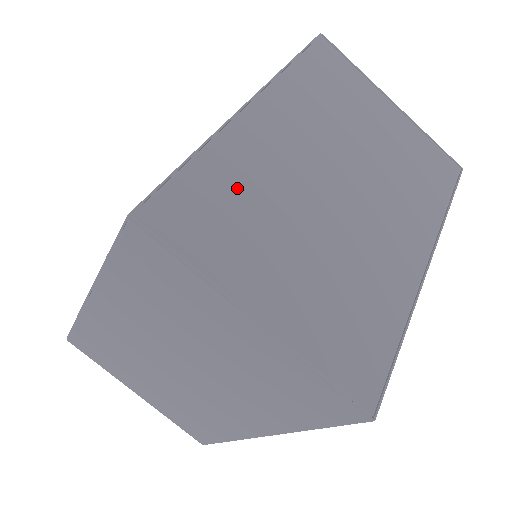
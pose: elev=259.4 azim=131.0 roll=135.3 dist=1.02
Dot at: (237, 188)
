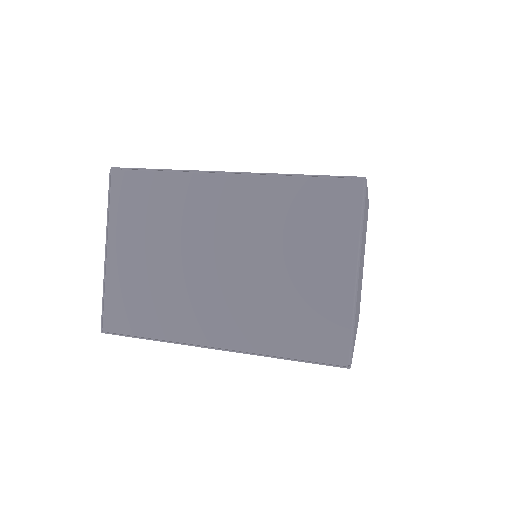
Dot at: (164, 202)
